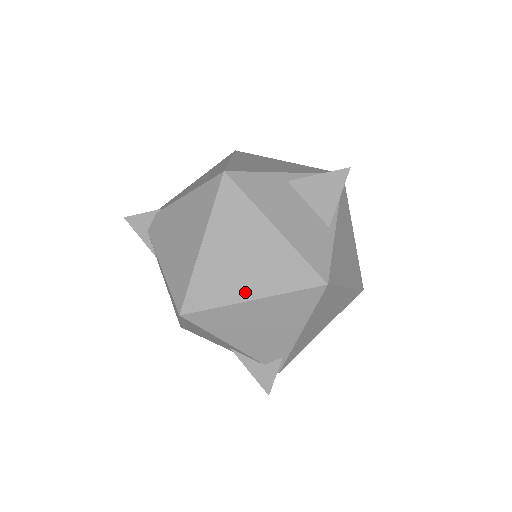
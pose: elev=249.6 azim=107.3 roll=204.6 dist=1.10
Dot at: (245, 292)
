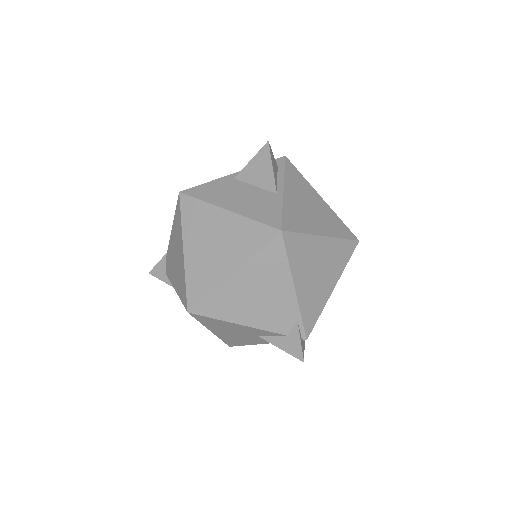
Dot at: (225, 270)
